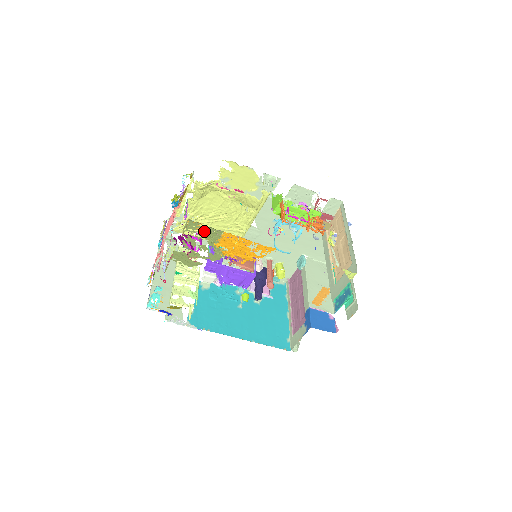
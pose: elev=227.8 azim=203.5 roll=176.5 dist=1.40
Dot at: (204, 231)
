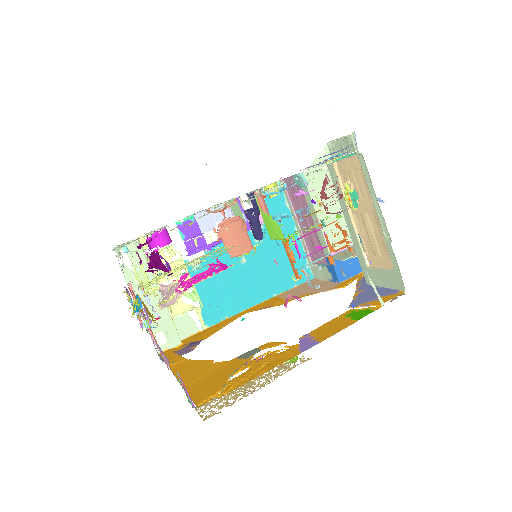
Dot at: (219, 391)
